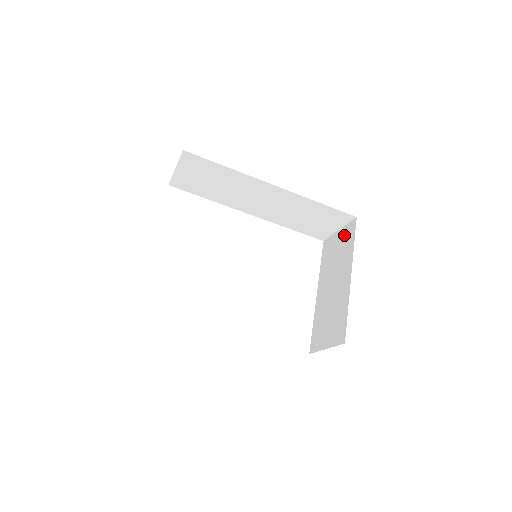
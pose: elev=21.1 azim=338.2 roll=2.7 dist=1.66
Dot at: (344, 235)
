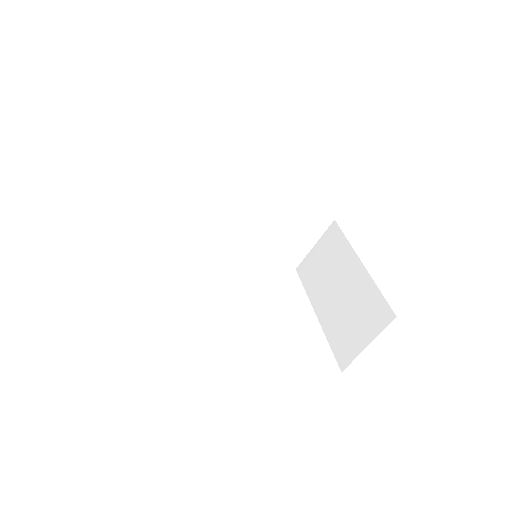
Dot at: (326, 243)
